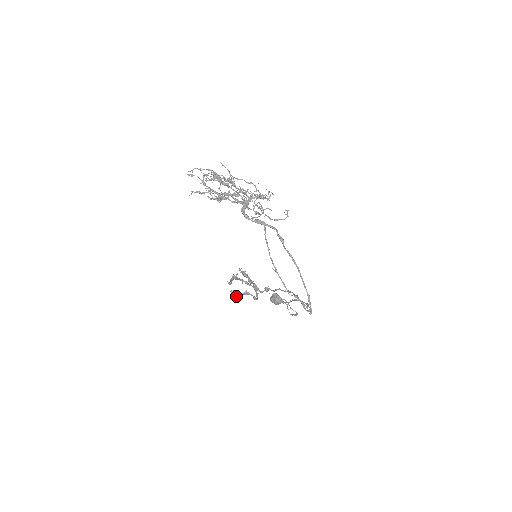
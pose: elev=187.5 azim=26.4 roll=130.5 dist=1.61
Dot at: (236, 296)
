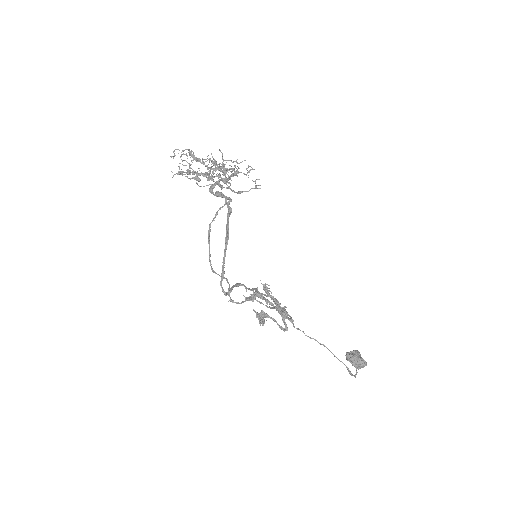
Dot at: (259, 320)
